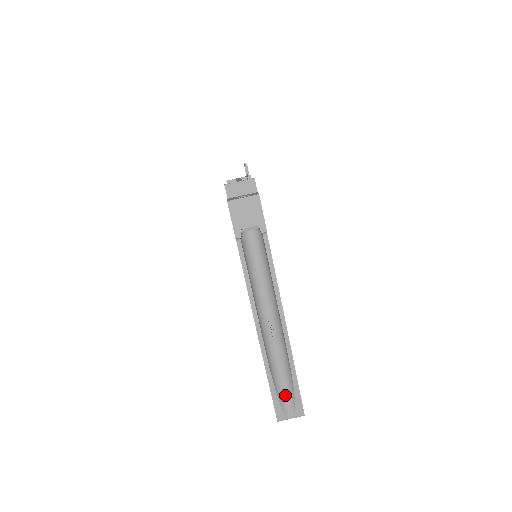
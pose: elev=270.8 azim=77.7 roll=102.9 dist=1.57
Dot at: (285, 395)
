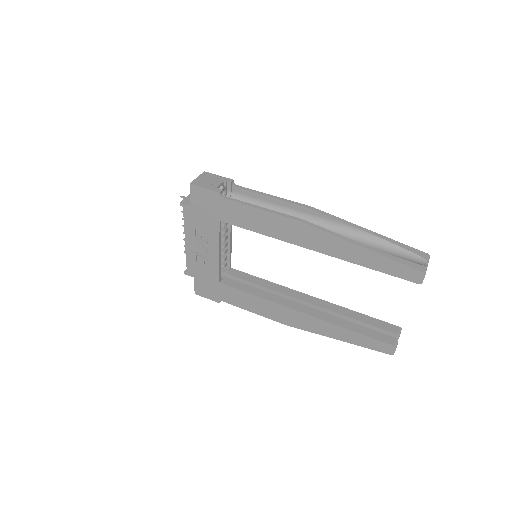
Dot at: (396, 256)
